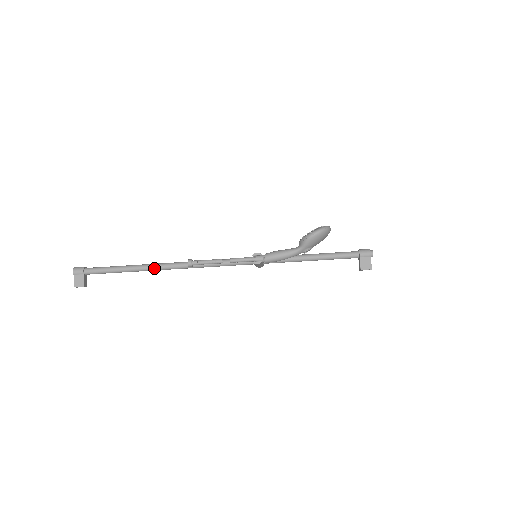
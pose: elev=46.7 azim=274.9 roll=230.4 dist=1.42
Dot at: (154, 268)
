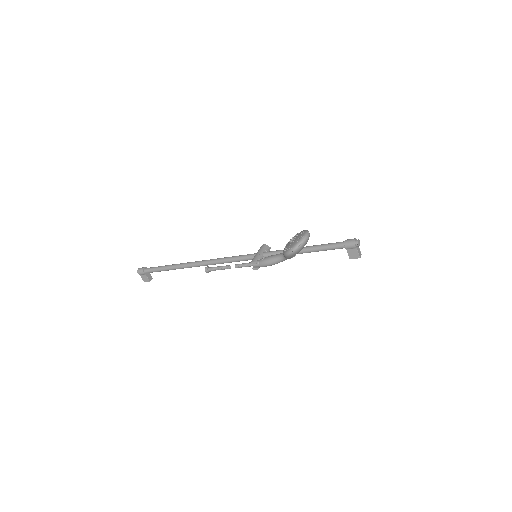
Dot at: (187, 267)
